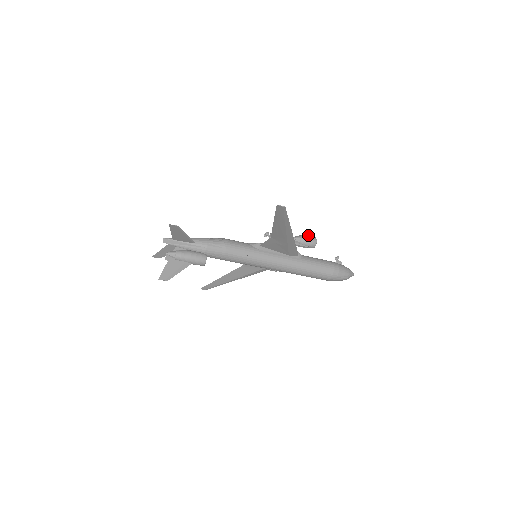
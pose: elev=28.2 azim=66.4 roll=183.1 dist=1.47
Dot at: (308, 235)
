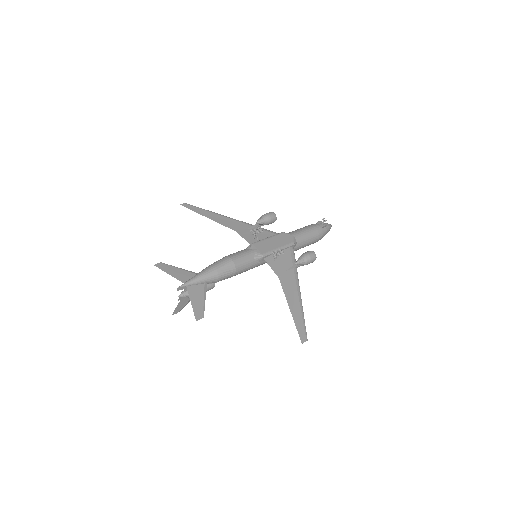
Dot at: (311, 259)
